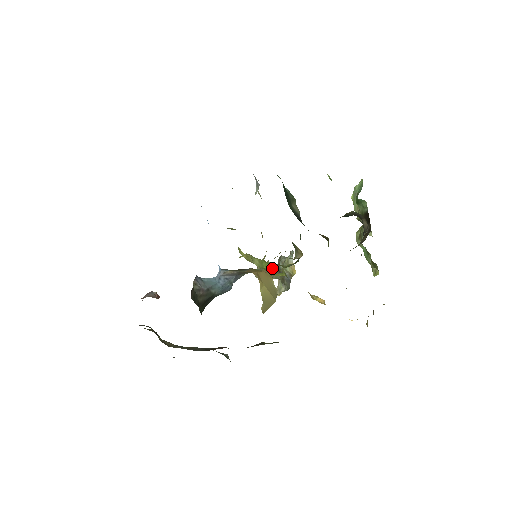
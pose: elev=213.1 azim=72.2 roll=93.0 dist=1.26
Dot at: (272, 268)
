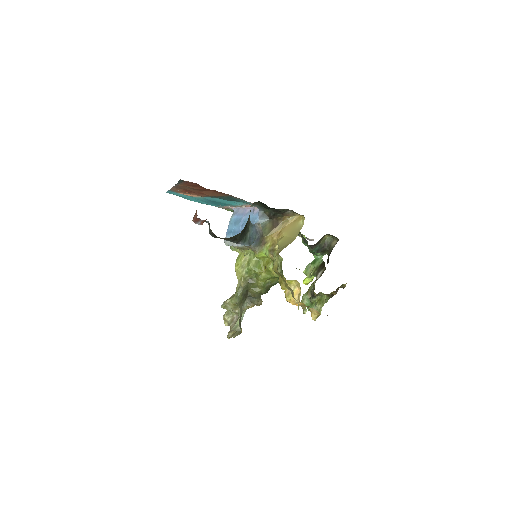
Dot at: (262, 270)
